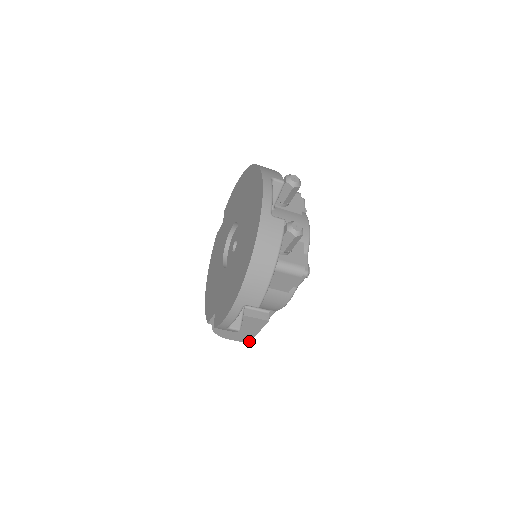
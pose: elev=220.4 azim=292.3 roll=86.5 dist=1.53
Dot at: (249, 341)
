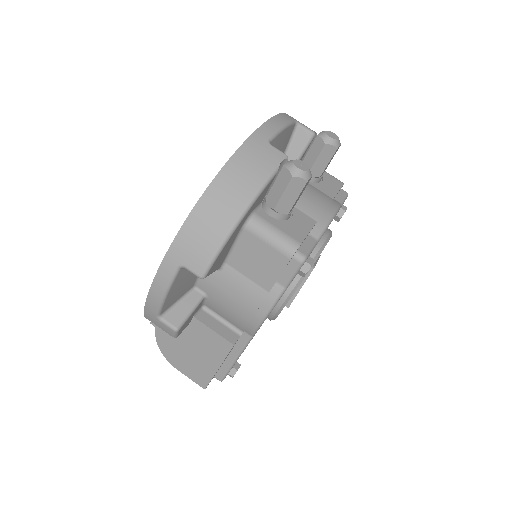
Dot at: (206, 384)
